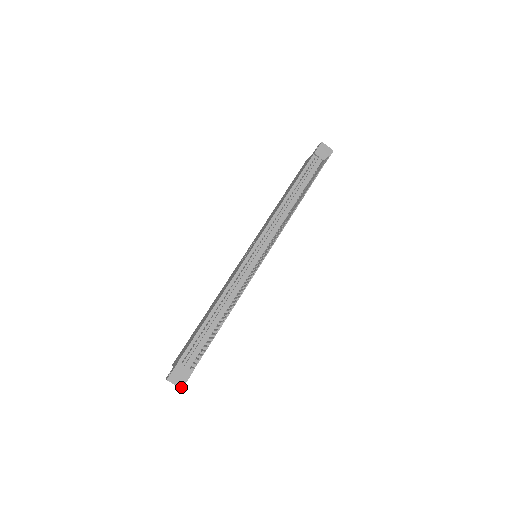
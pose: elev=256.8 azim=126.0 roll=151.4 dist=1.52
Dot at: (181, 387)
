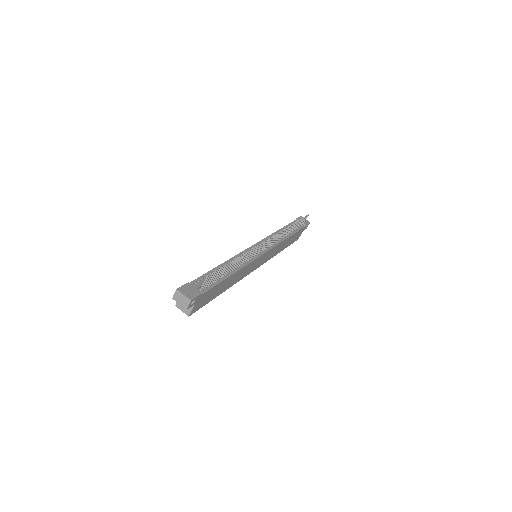
Dot at: (190, 299)
